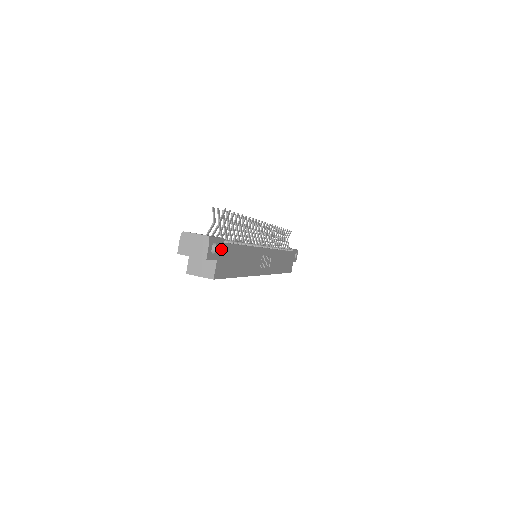
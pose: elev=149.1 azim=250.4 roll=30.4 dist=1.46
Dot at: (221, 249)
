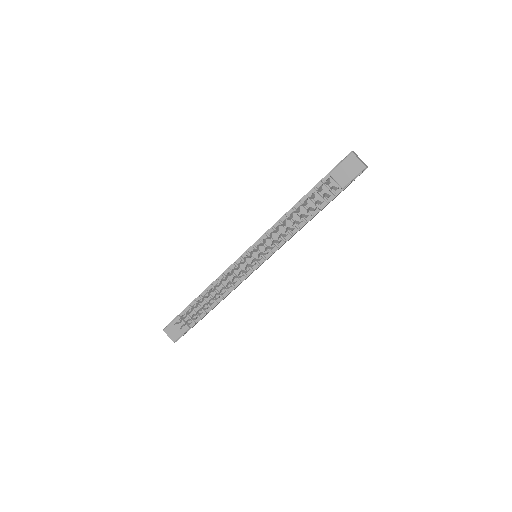
Dot at: occluded
